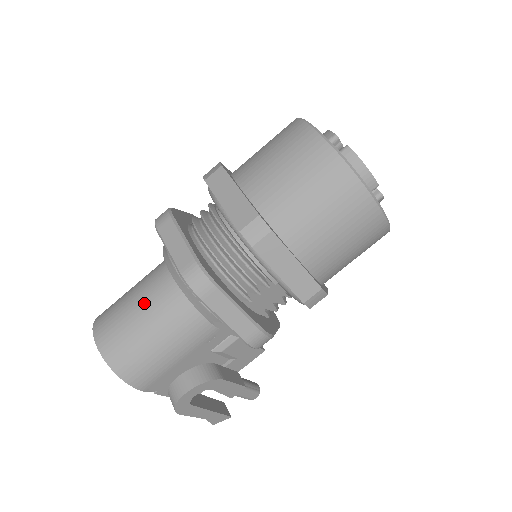
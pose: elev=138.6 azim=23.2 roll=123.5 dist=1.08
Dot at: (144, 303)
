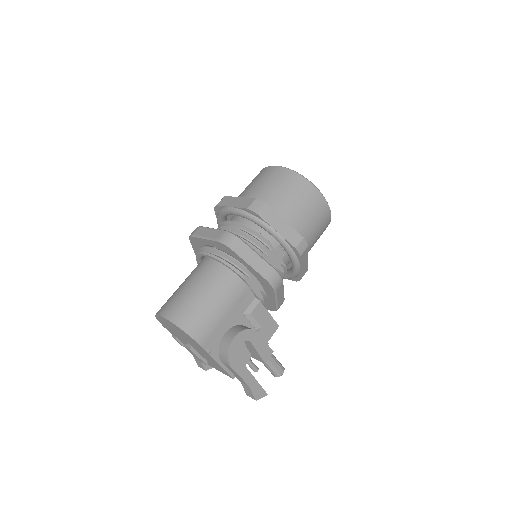
Dot at: (193, 281)
